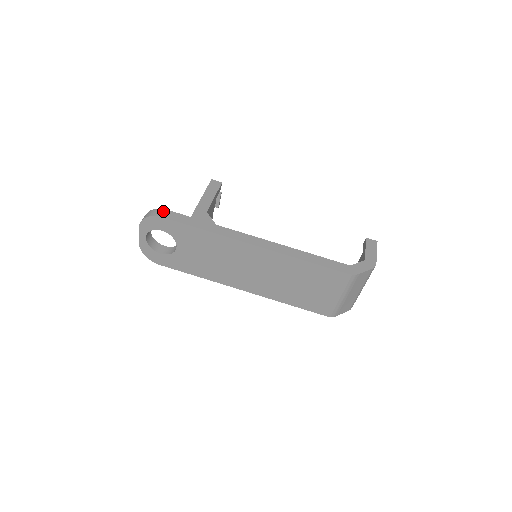
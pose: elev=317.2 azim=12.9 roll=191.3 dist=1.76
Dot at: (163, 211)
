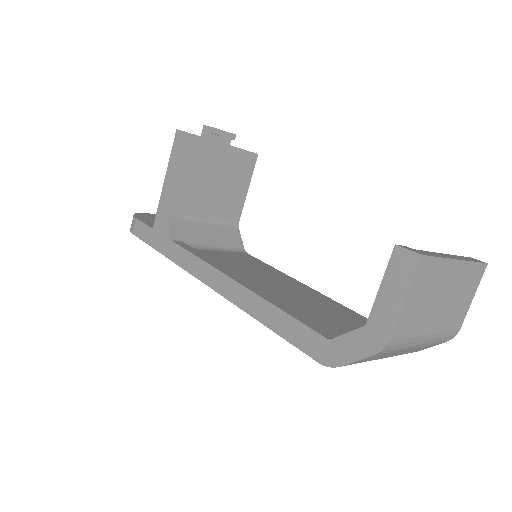
Dot at: (134, 222)
